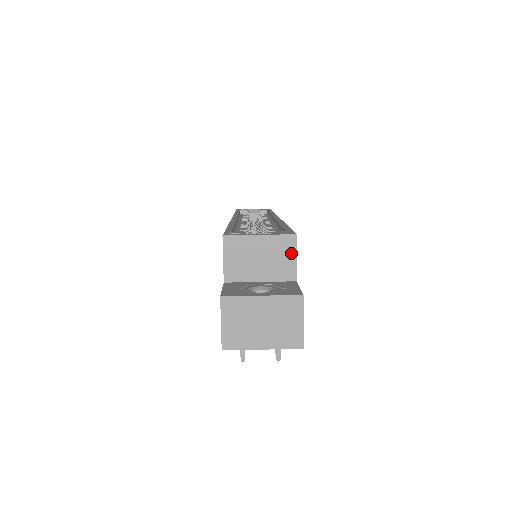
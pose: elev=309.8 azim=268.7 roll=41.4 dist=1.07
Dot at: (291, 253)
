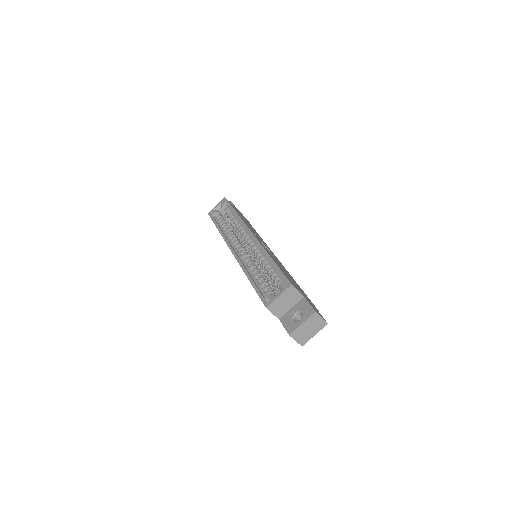
Dot at: (295, 291)
